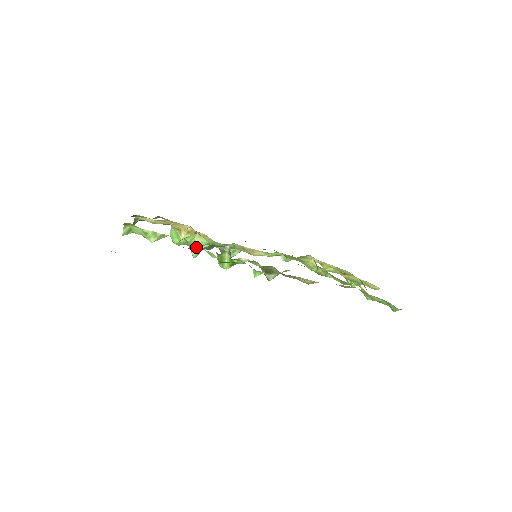
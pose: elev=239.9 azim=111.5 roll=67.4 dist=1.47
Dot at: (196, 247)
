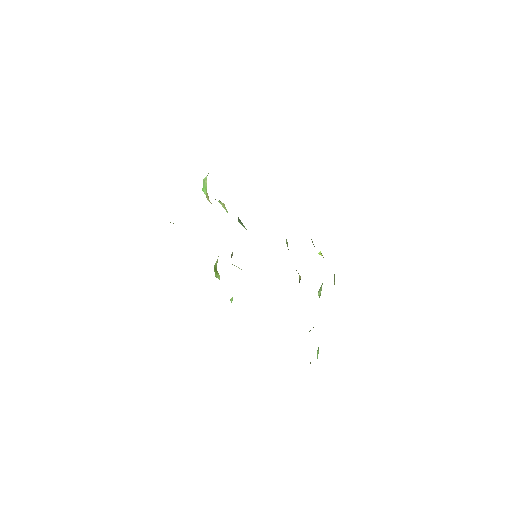
Dot at: occluded
